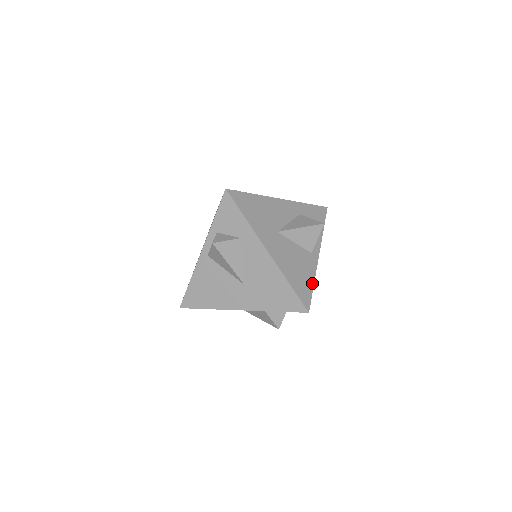
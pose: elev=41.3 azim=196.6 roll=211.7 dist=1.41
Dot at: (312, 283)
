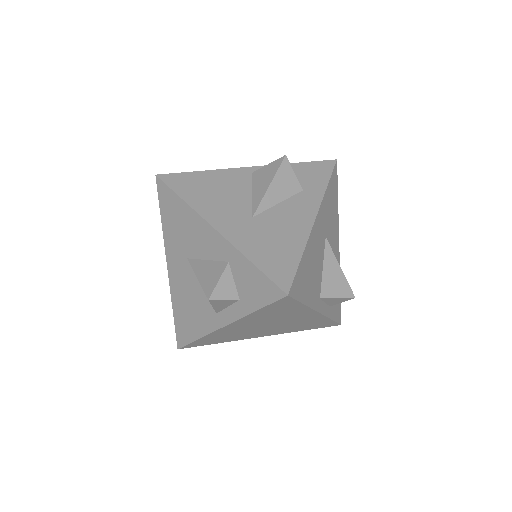
Dot at: (305, 301)
